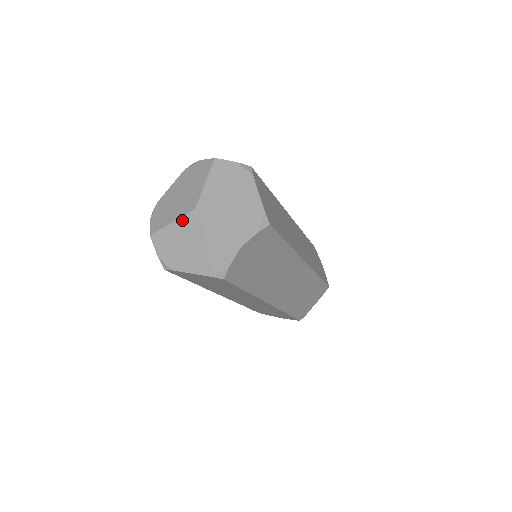
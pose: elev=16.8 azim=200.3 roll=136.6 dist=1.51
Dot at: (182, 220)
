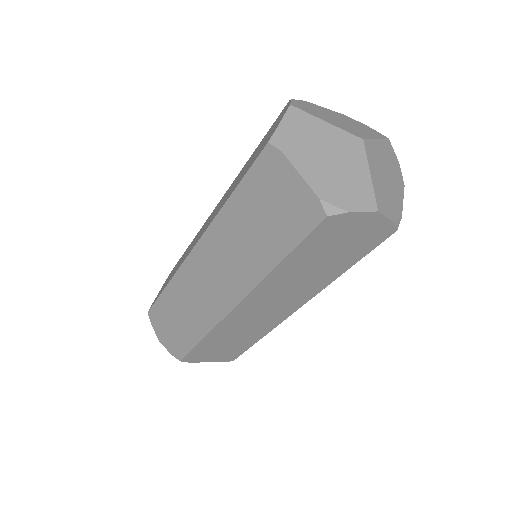
Dot at: (340, 132)
